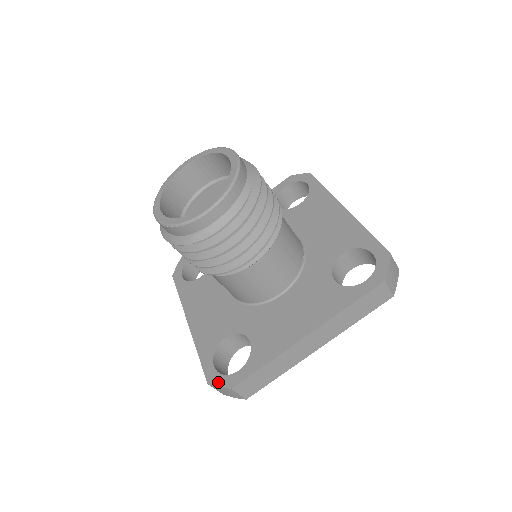
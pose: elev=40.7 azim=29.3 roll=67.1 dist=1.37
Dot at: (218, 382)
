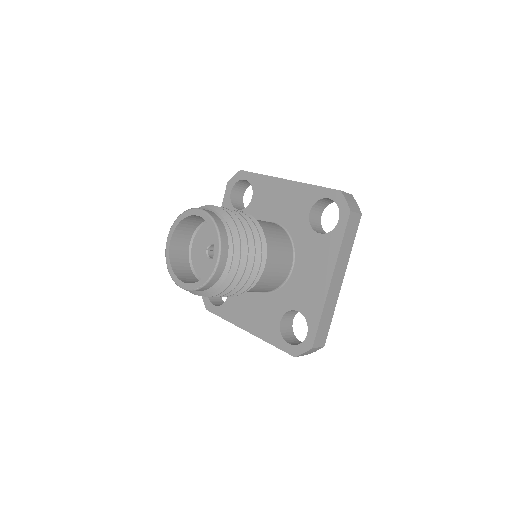
Dot at: (204, 298)
